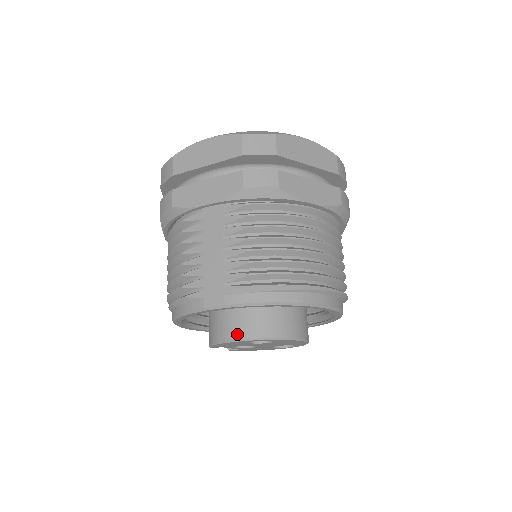
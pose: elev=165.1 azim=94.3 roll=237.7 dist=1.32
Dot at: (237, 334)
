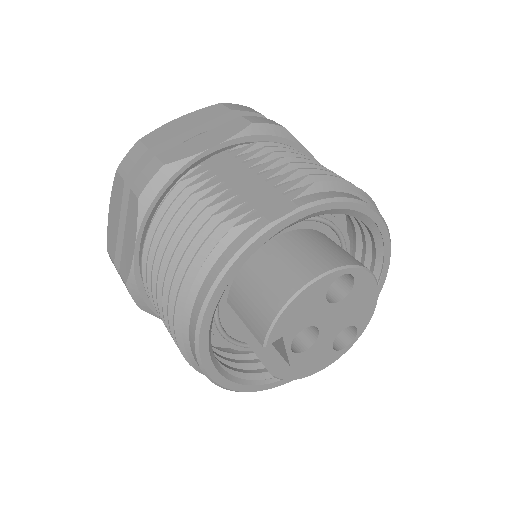
Dot at: (314, 270)
